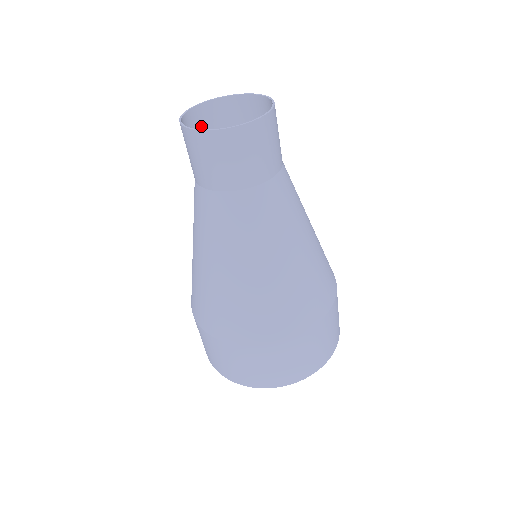
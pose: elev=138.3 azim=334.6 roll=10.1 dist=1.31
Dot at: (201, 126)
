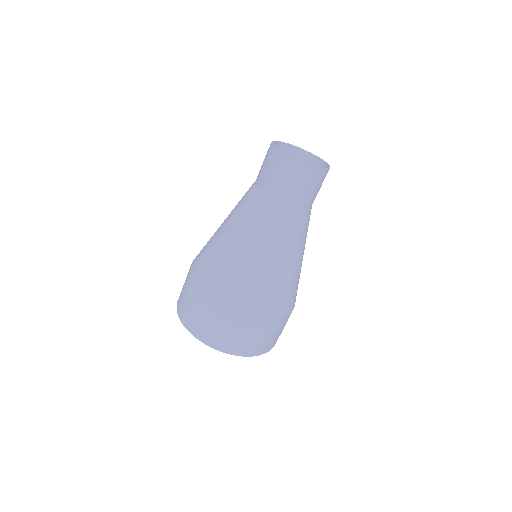
Dot at: occluded
